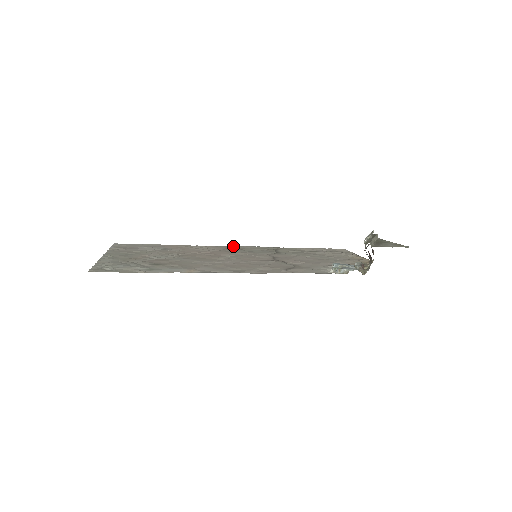
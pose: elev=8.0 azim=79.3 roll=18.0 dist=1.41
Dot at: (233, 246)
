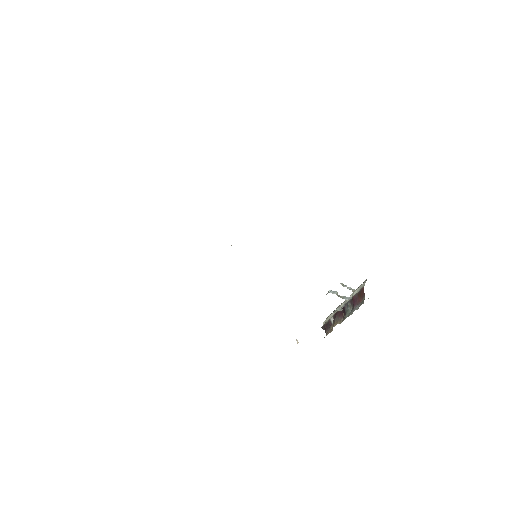
Dot at: occluded
